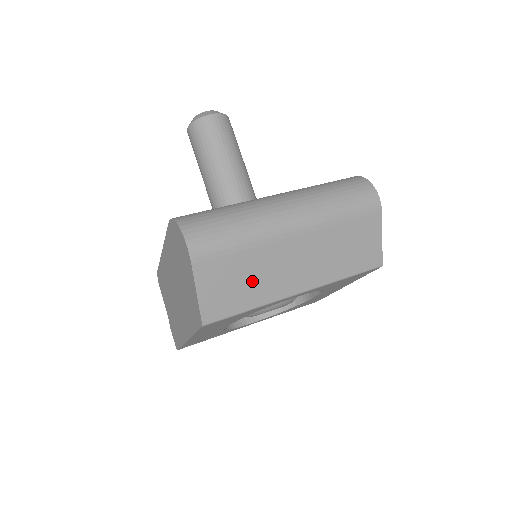
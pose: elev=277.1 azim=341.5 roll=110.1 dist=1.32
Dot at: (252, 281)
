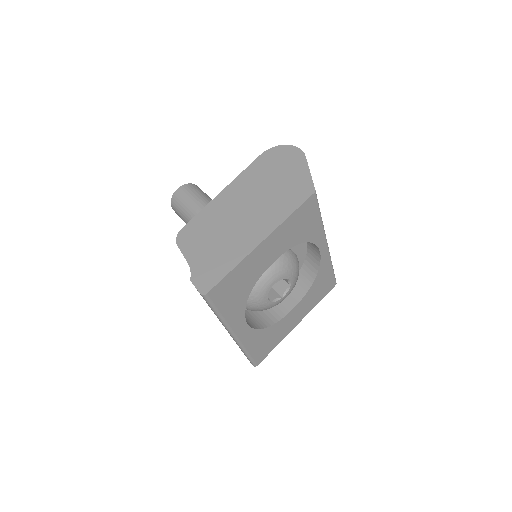
Dot at: occluded
